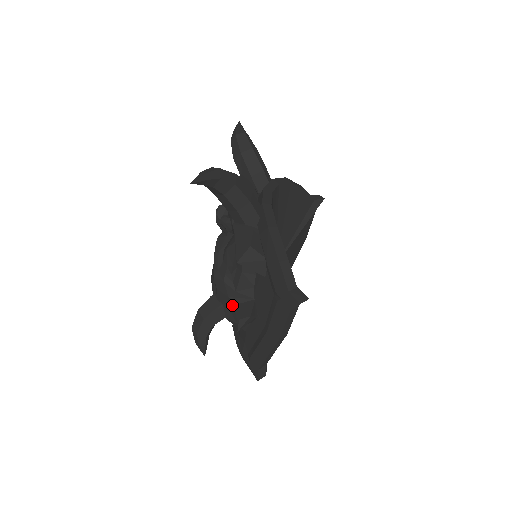
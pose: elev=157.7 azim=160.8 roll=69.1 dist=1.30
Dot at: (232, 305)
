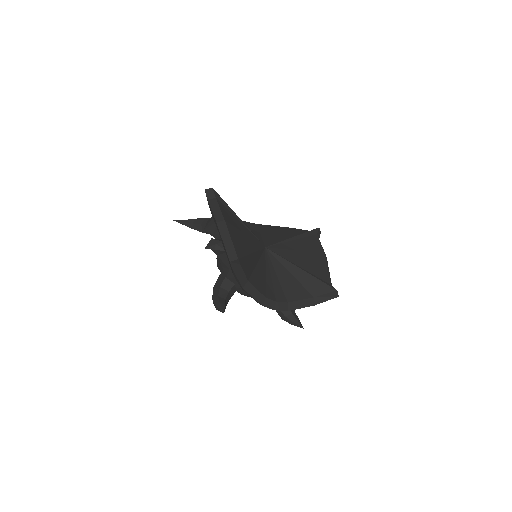
Dot at: (218, 259)
